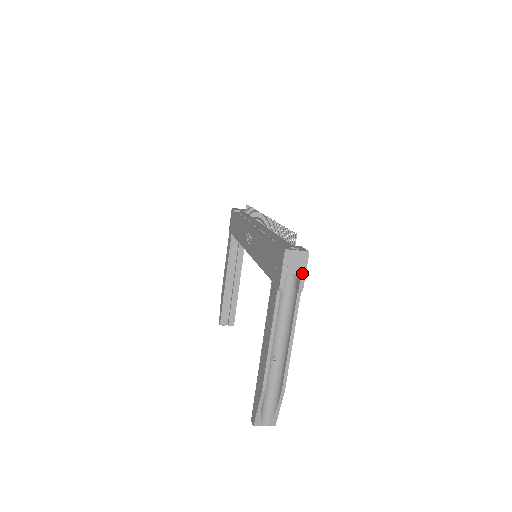
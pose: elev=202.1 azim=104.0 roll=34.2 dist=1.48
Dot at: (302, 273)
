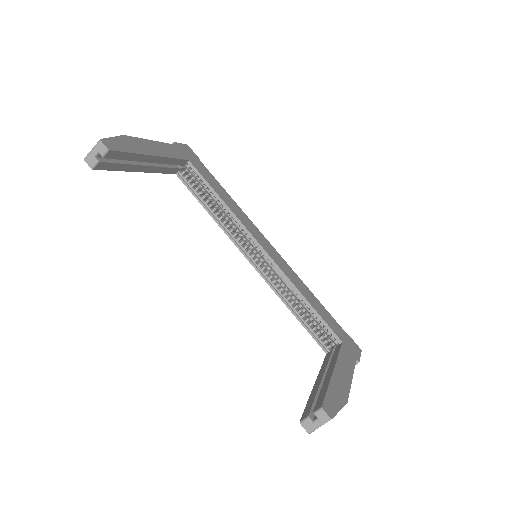
Dot at: occluded
